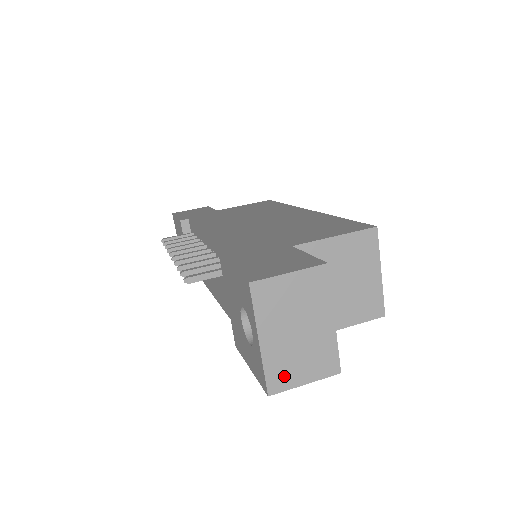
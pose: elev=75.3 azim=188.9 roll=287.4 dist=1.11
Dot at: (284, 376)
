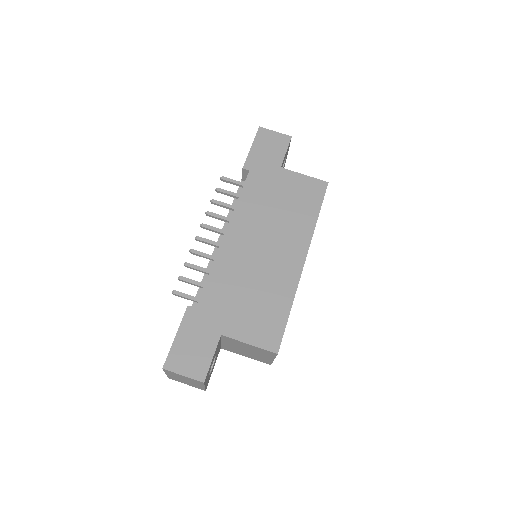
Dot at: (177, 380)
